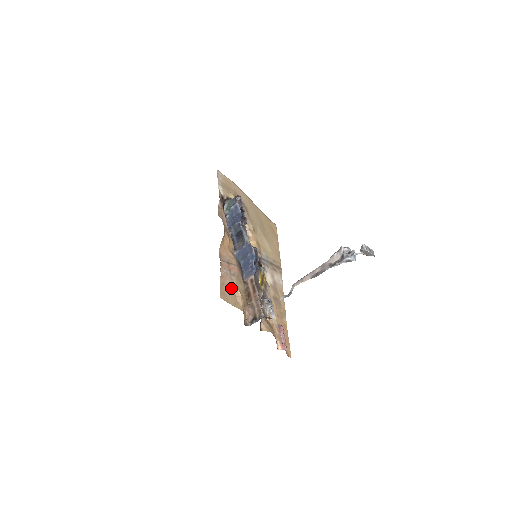
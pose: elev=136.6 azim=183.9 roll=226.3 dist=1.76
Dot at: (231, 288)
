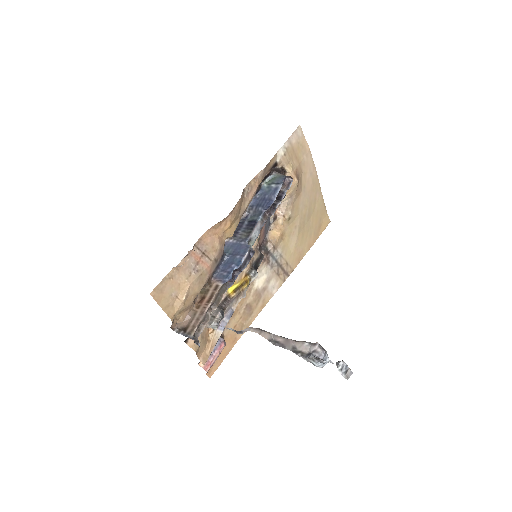
Dot at: (179, 286)
